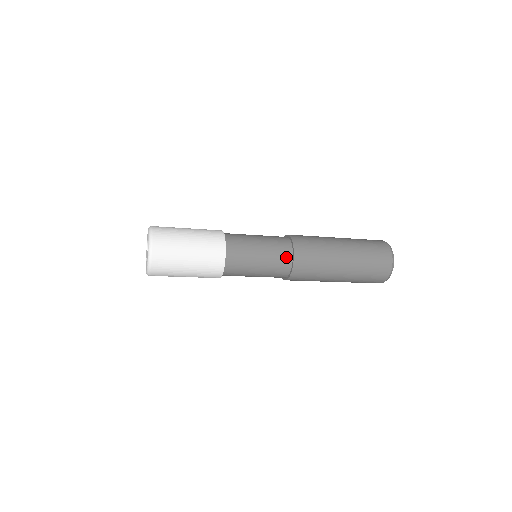
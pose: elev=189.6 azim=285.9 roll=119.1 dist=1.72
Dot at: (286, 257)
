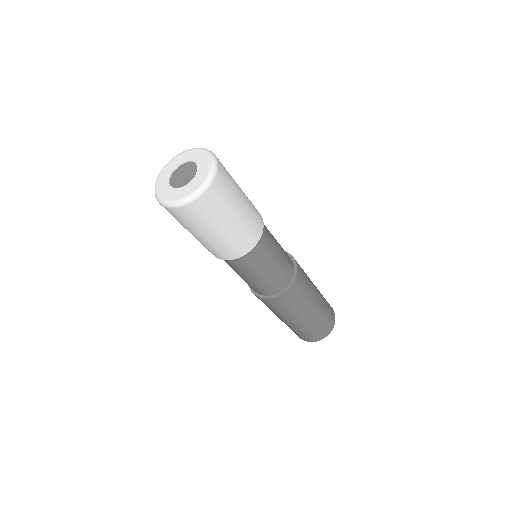
Dot at: (286, 281)
